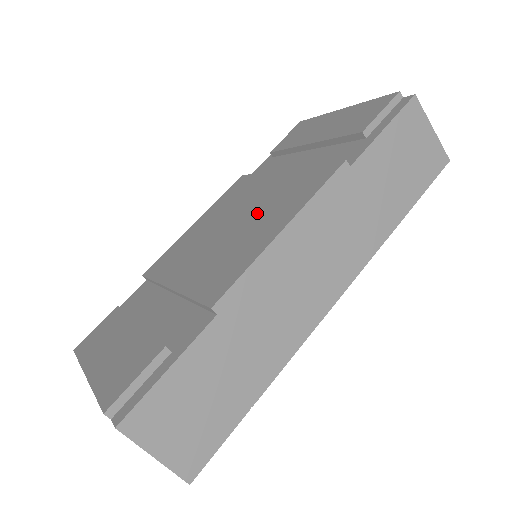
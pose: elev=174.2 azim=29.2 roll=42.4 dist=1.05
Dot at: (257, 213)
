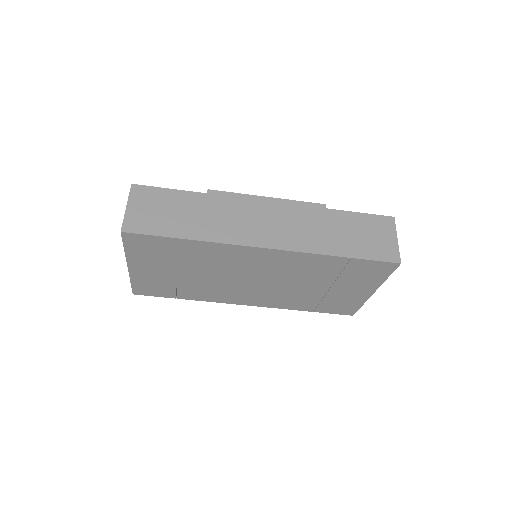
Dot at: occluded
